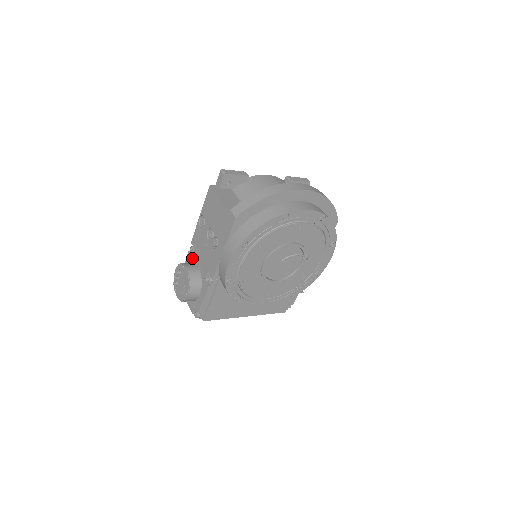
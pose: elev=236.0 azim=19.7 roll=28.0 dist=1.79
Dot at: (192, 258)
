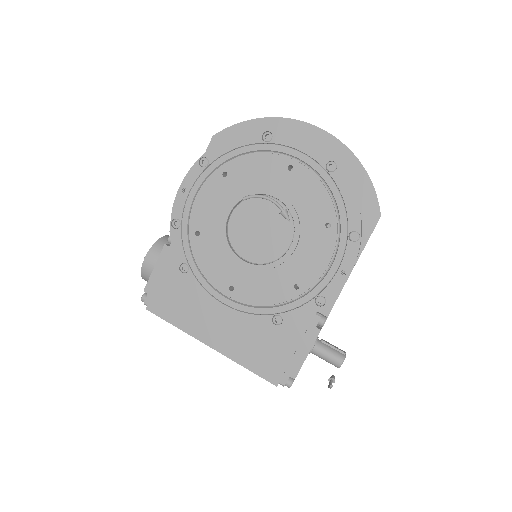
Dot at: occluded
